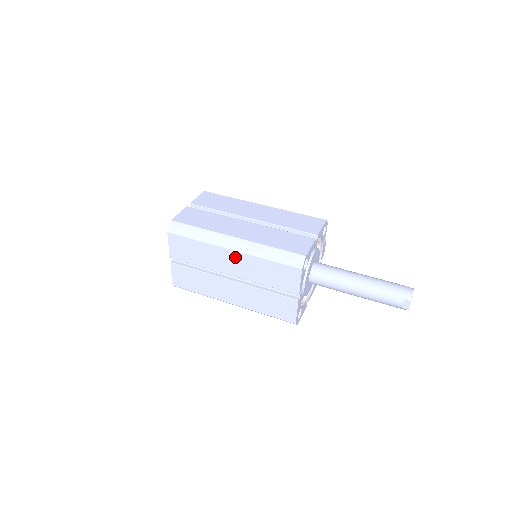
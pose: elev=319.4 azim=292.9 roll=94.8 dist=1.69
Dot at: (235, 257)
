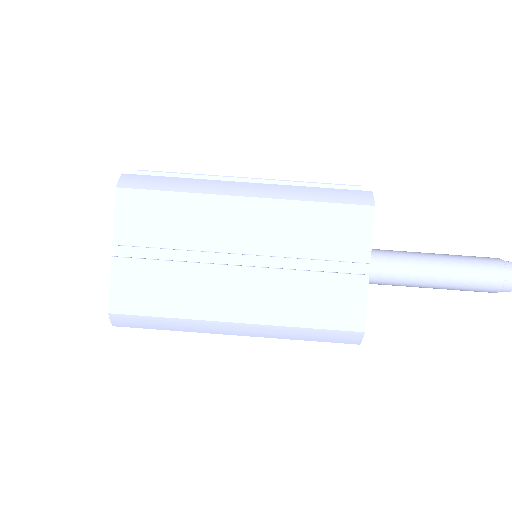
Dot at: occluded
